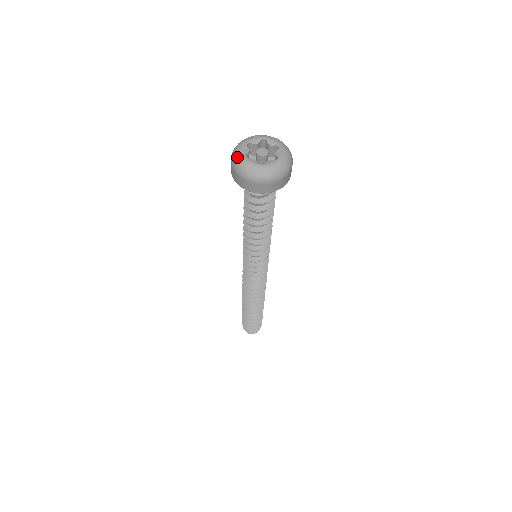
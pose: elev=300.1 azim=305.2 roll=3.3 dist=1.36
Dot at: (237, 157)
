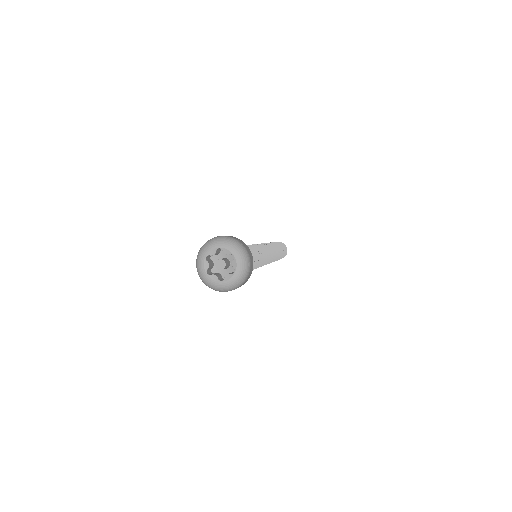
Dot at: (200, 274)
